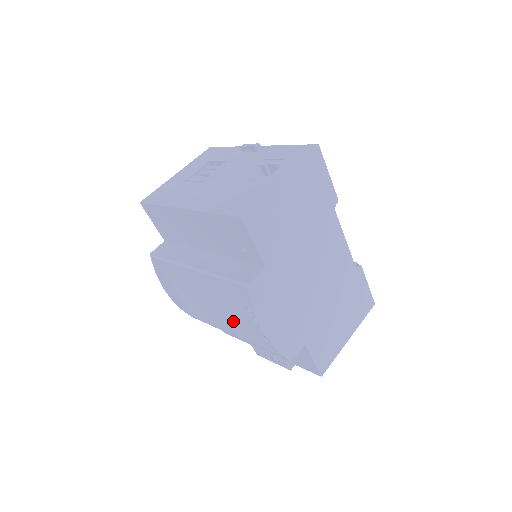
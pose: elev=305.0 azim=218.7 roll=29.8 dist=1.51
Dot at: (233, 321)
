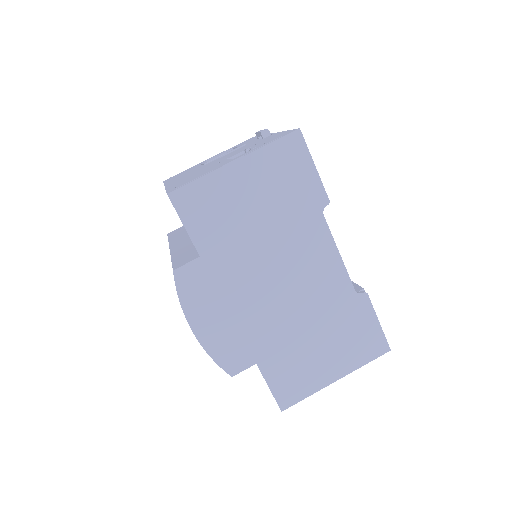
Dot at: occluded
